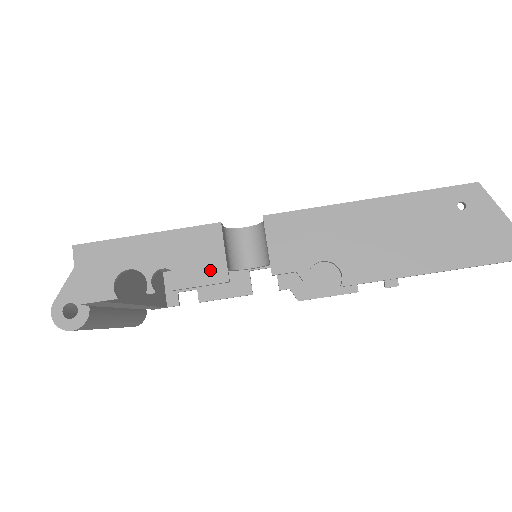
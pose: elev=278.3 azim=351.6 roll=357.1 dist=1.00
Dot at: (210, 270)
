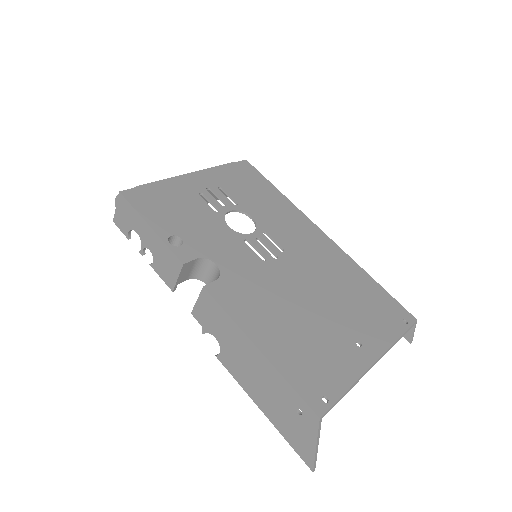
Dot at: (168, 277)
